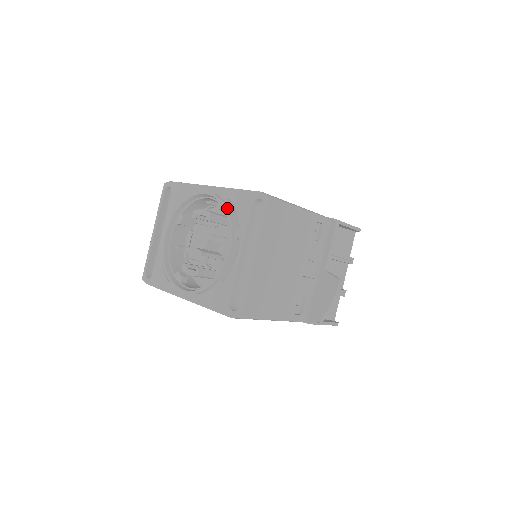
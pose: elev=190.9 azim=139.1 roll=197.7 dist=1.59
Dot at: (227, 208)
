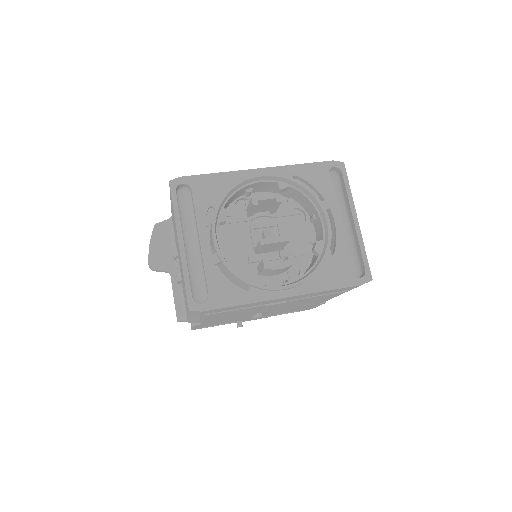
Dot at: (302, 183)
